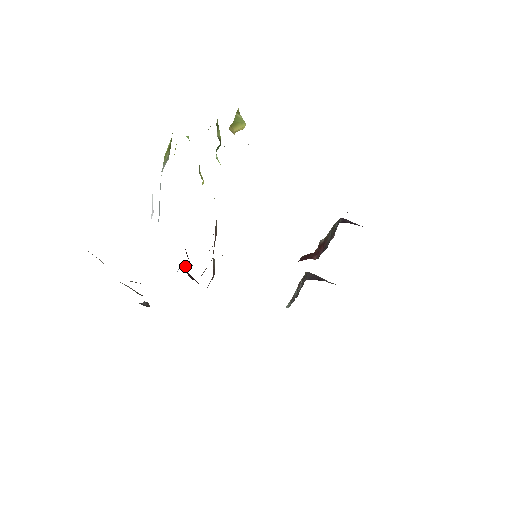
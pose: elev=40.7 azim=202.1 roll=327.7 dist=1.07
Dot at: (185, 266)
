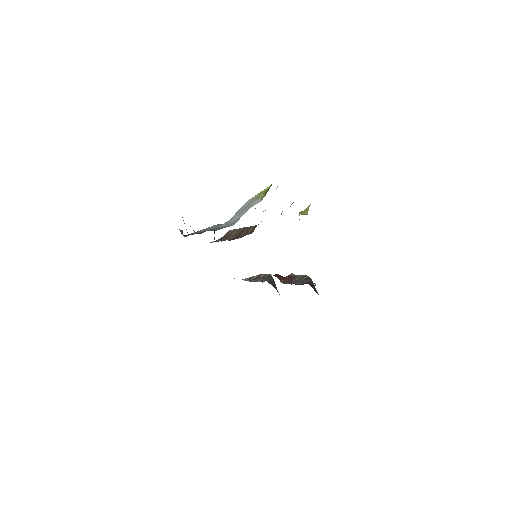
Dot at: occluded
